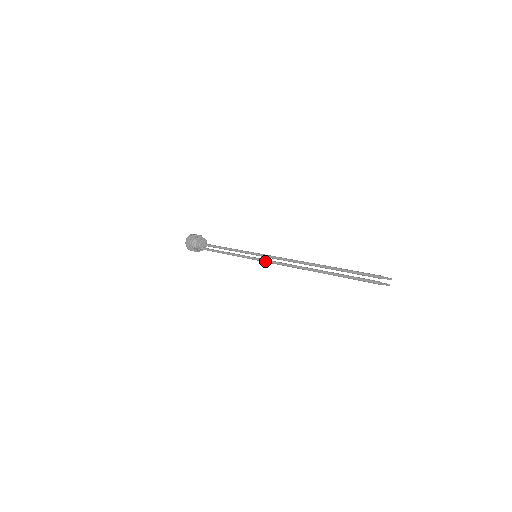
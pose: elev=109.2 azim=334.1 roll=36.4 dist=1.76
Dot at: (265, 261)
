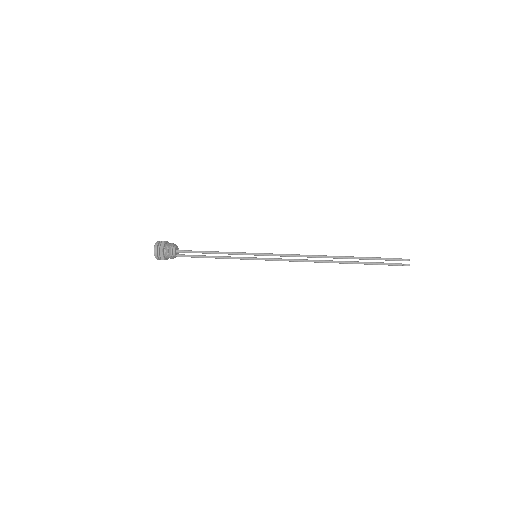
Dot at: occluded
